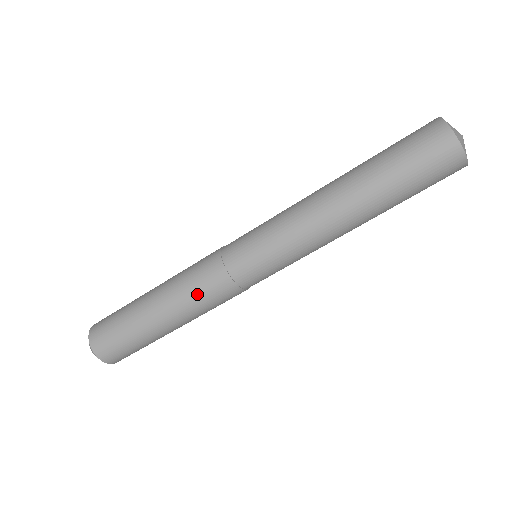
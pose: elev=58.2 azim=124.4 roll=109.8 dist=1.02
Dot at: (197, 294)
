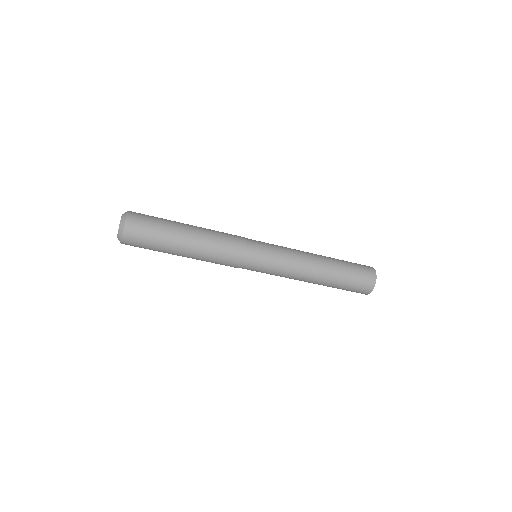
Dot at: (219, 252)
